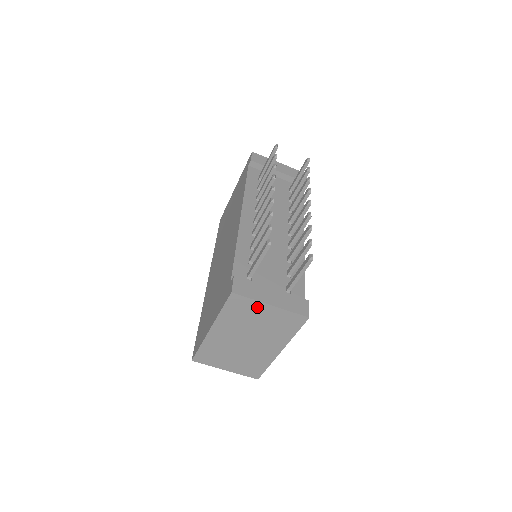
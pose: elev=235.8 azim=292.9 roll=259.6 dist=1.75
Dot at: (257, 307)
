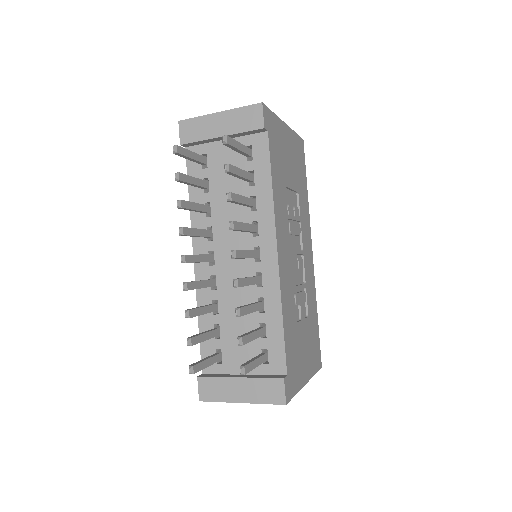
Dot at: occluded
